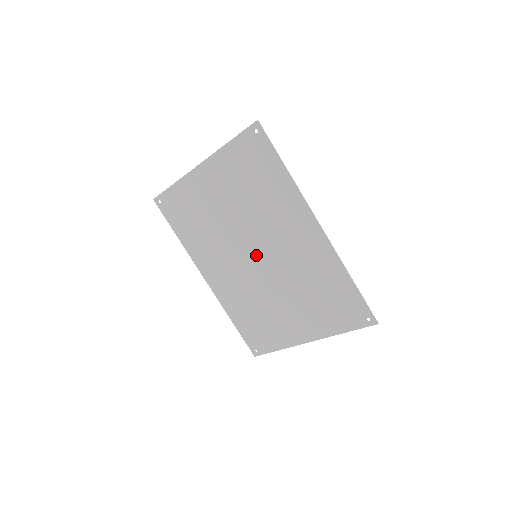
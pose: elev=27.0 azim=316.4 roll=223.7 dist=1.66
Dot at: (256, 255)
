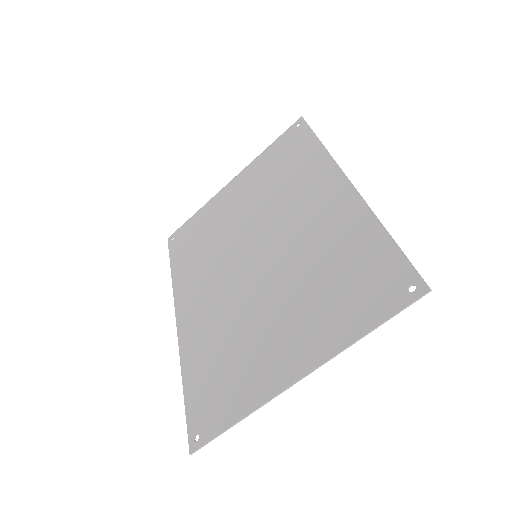
Dot at: (256, 254)
